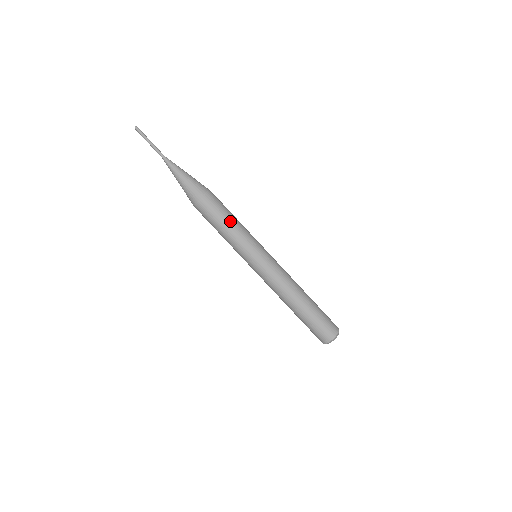
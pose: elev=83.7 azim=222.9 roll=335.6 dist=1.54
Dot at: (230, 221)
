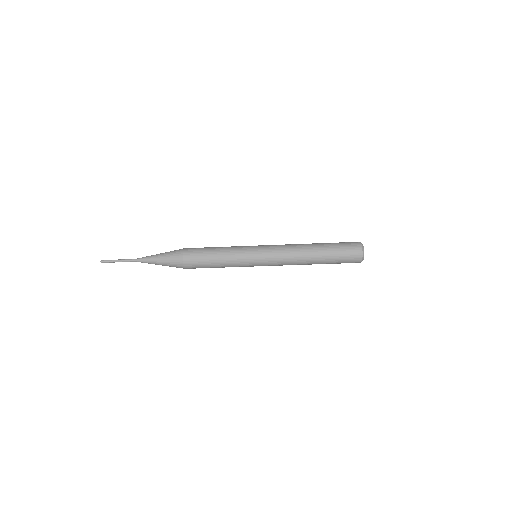
Dot at: (216, 263)
